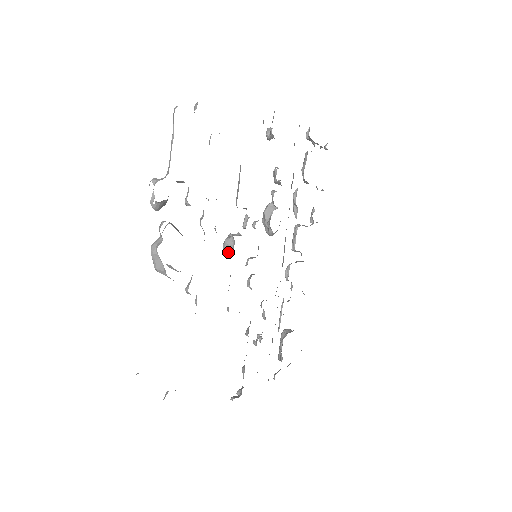
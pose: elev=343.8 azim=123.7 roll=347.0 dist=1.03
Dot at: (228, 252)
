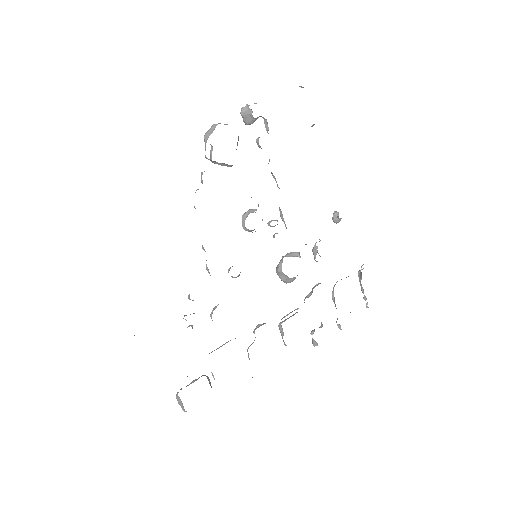
Dot at: (244, 218)
